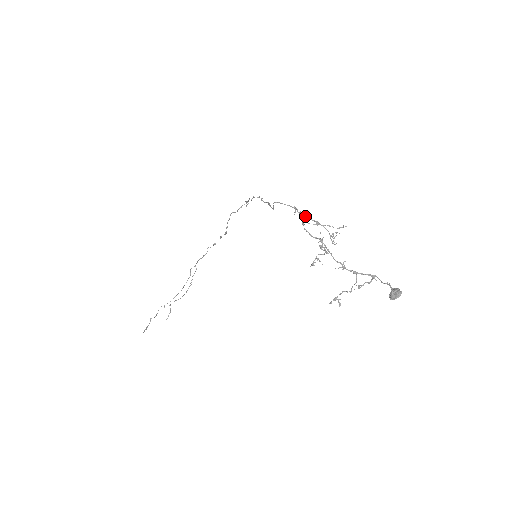
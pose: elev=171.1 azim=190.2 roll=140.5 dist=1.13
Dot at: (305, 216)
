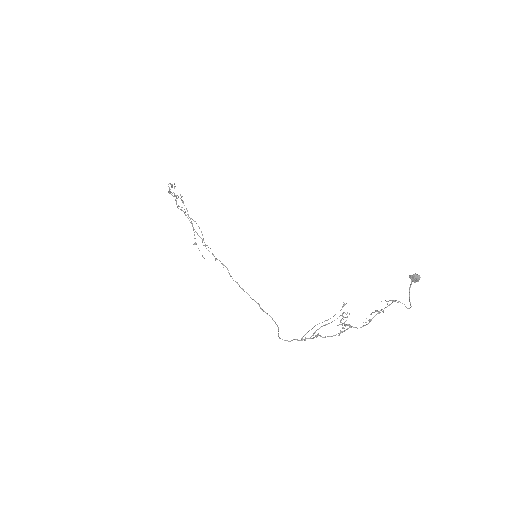
Dot at: occluded
